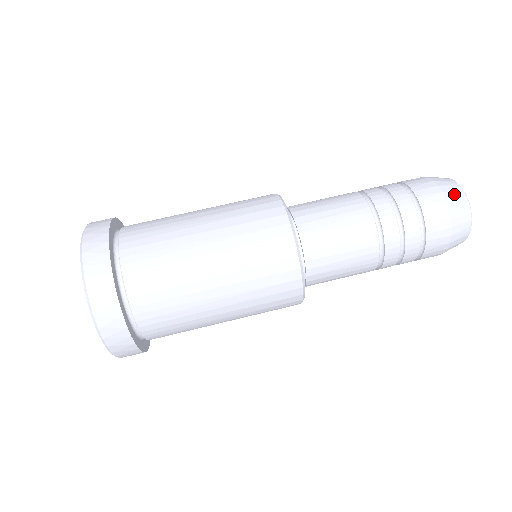
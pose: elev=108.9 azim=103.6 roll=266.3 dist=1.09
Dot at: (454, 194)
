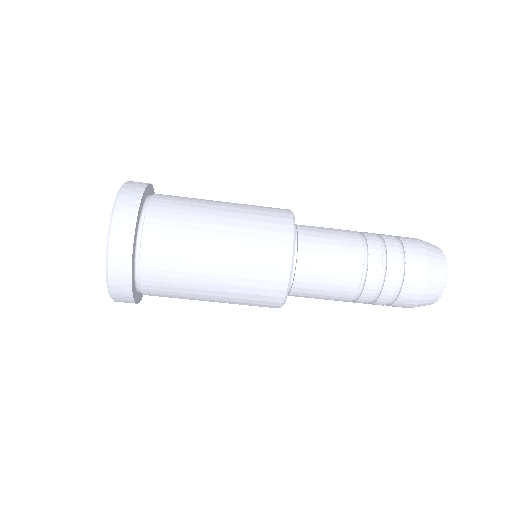
Dot at: (436, 283)
